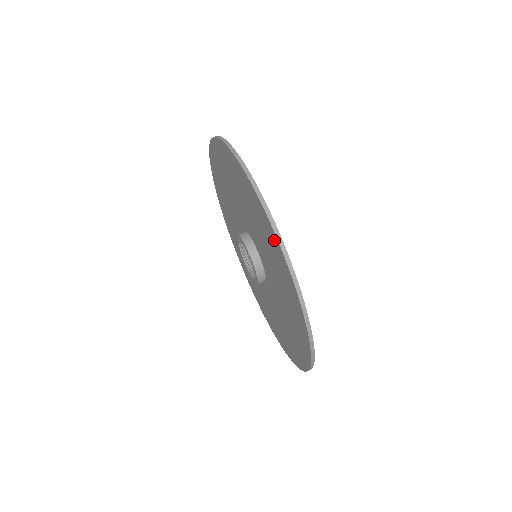
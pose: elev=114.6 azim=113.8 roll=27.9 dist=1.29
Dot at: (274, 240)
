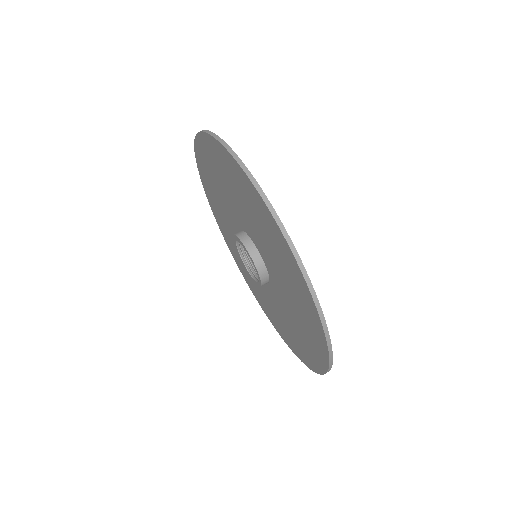
Dot at: (242, 177)
